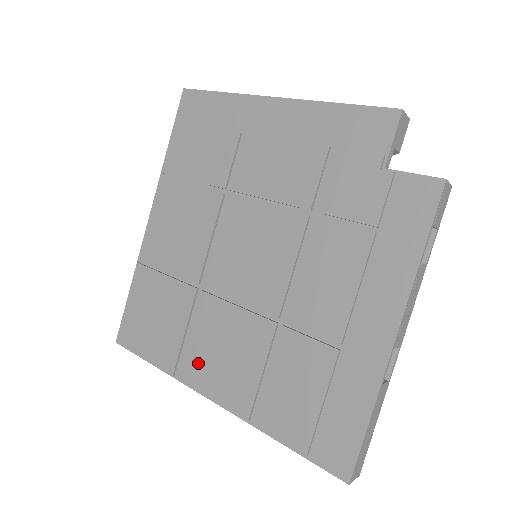
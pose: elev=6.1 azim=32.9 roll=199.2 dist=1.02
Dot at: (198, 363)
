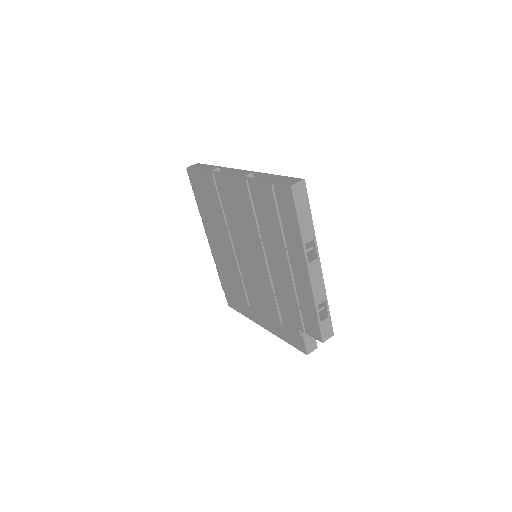
Dot at: (211, 234)
